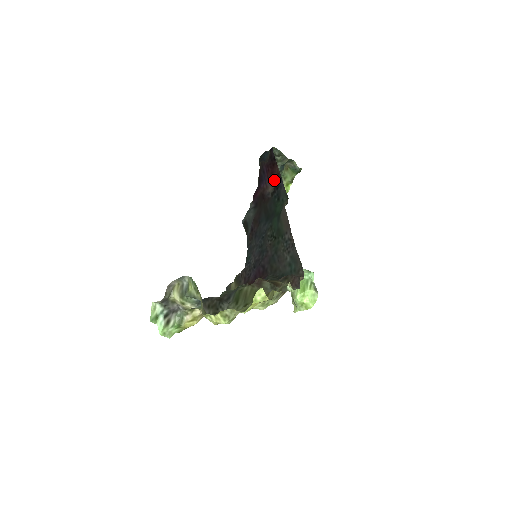
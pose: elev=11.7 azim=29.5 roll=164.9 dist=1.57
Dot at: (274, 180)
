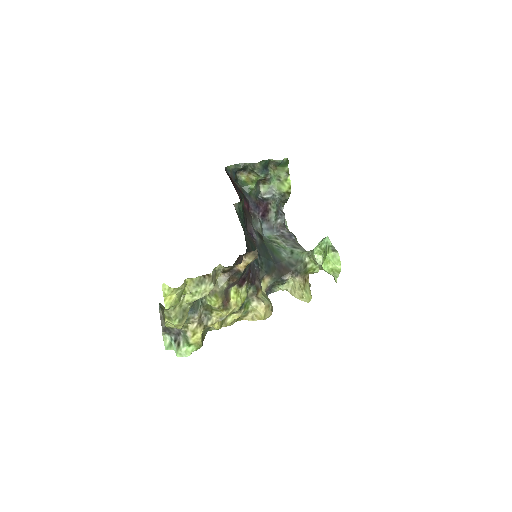
Dot at: (237, 190)
